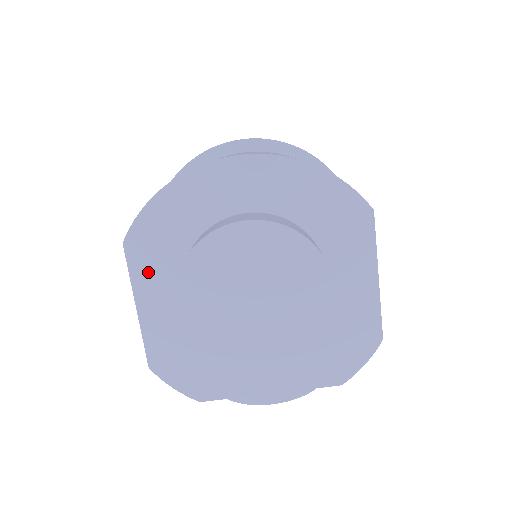
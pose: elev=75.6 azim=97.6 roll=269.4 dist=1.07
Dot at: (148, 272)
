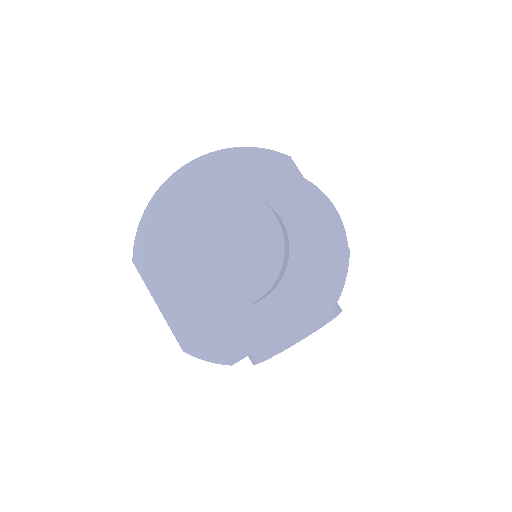
Dot at: (156, 275)
